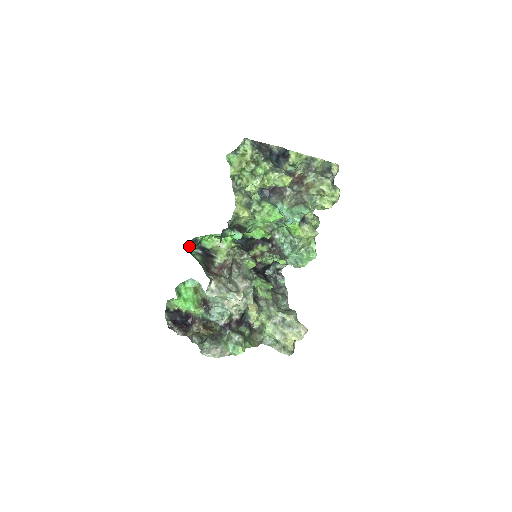
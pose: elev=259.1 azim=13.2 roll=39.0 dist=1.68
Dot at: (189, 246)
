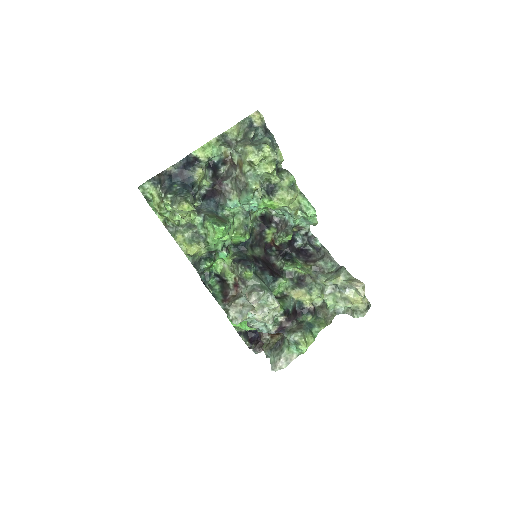
Dot at: (204, 283)
